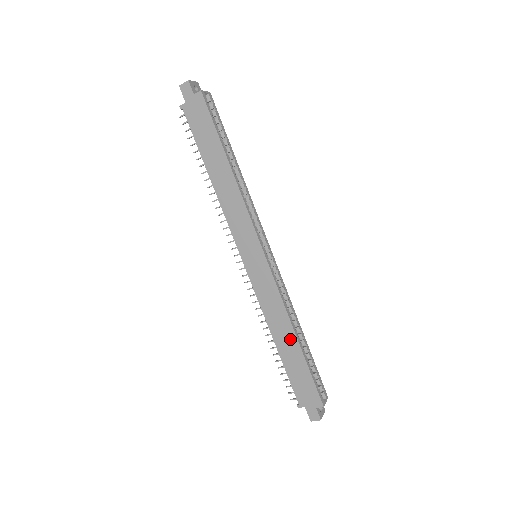
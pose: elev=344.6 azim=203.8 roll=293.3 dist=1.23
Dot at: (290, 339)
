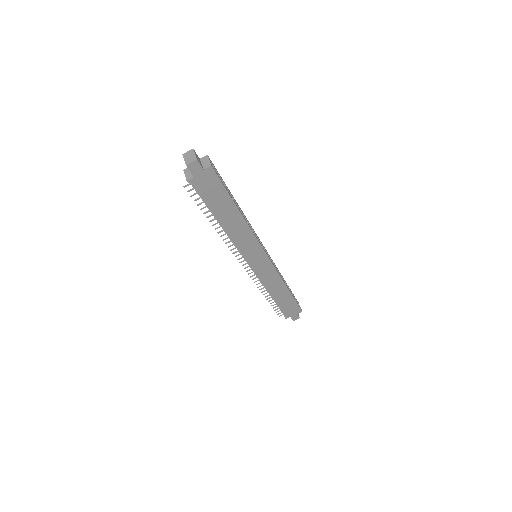
Dot at: (283, 291)
